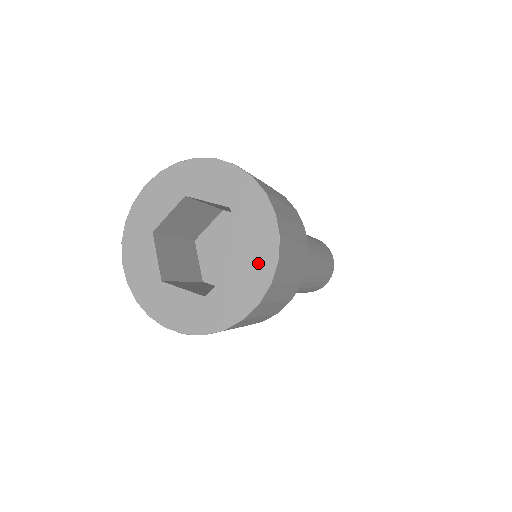
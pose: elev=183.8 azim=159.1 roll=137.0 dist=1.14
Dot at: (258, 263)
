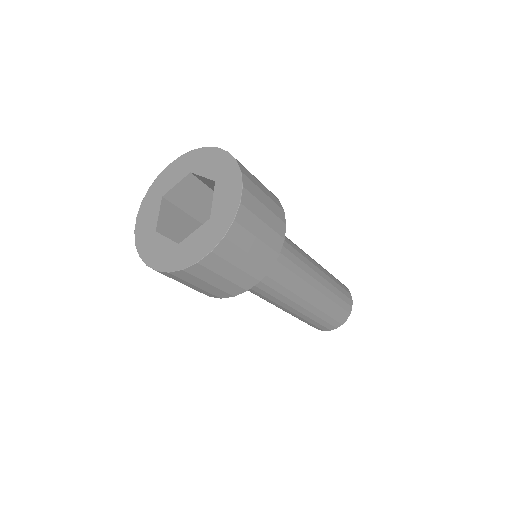
Dot at: (220, 221)
